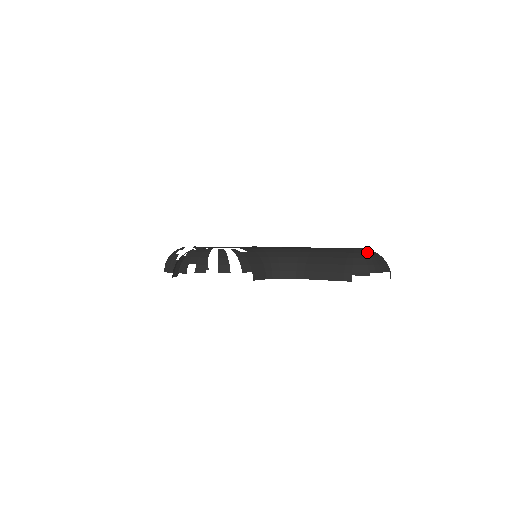
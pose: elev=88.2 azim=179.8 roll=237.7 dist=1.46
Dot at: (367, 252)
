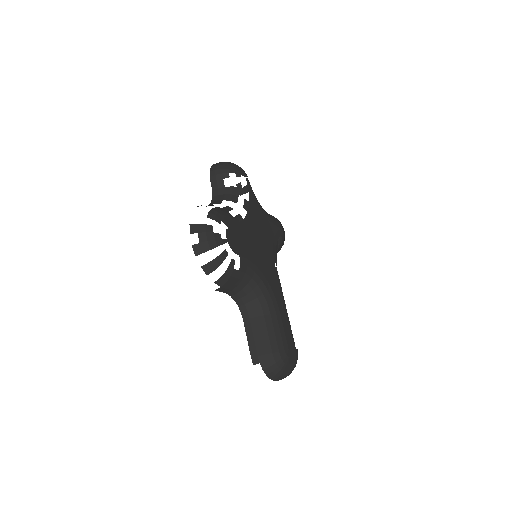
Dot at: (287, 363)
